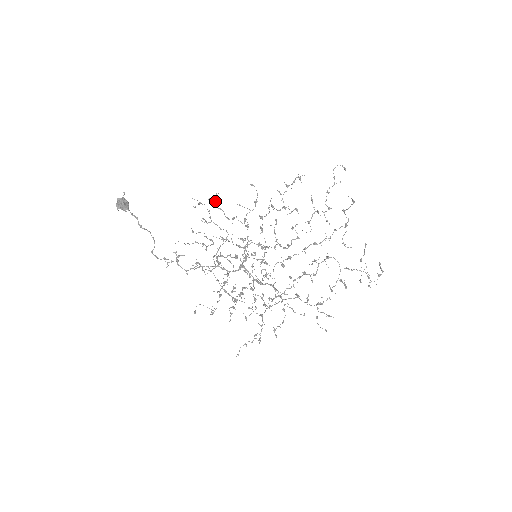
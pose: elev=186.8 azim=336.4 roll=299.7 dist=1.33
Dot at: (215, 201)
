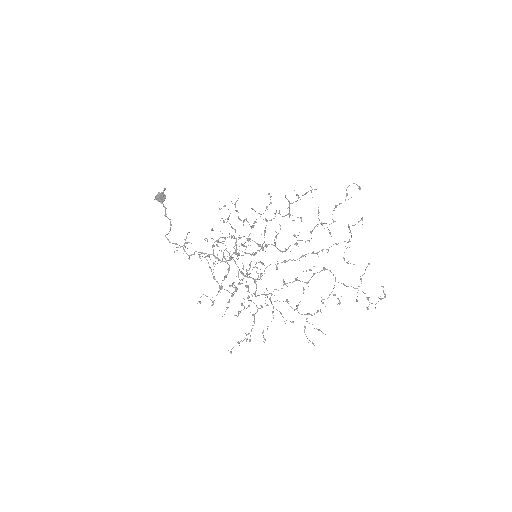
Dot at: (235, 205)
